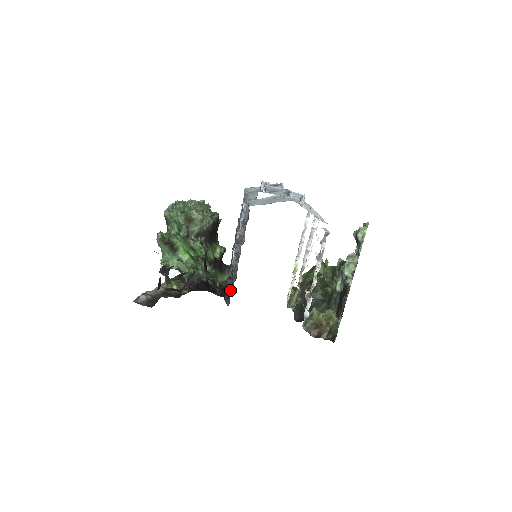
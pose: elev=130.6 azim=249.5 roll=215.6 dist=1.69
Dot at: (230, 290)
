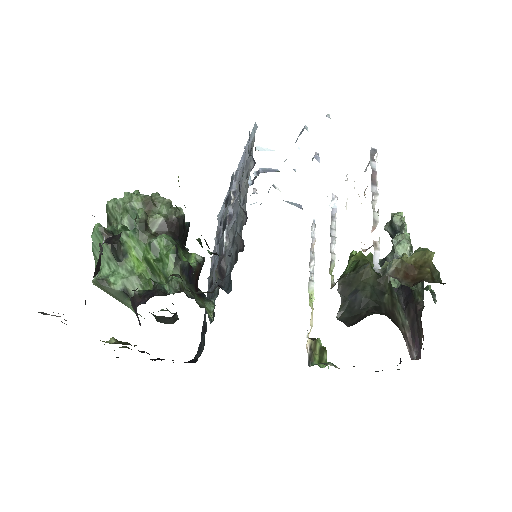
Dot at: occluded
